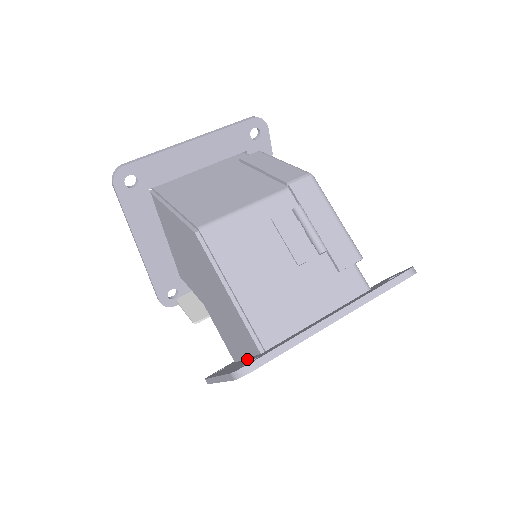
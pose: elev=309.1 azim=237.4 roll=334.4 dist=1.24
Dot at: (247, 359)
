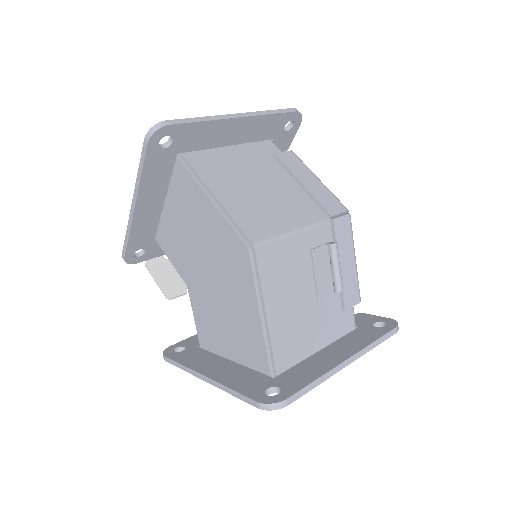
Dot at: (244, 370)
